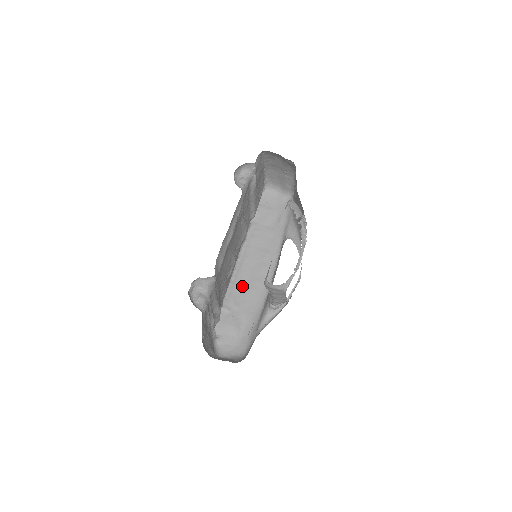
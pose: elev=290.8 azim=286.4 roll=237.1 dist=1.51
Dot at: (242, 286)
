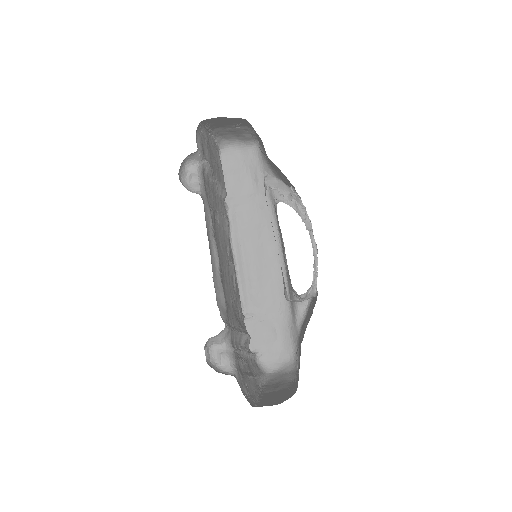
Dot at: (253, 281)
